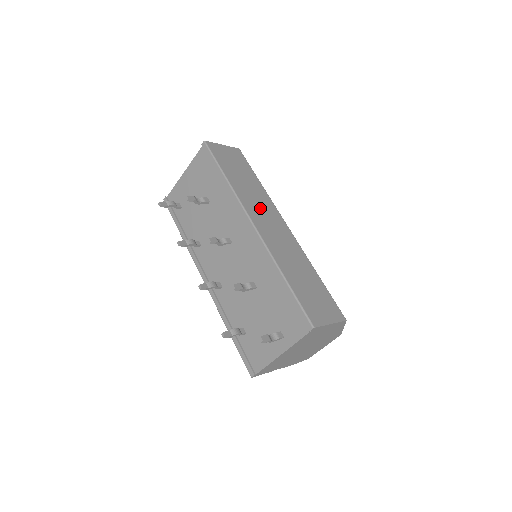
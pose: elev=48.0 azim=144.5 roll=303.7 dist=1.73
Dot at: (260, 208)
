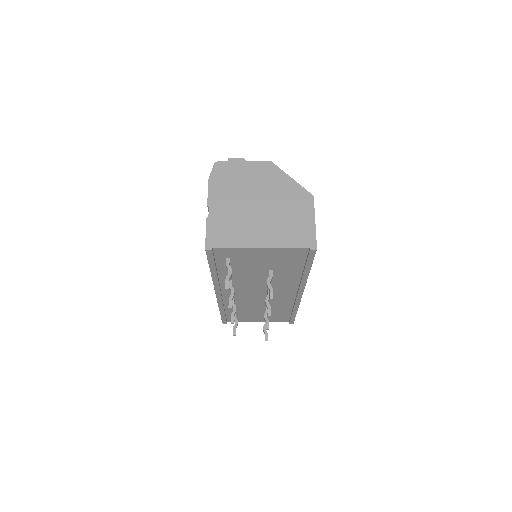
Dot at: occluded
